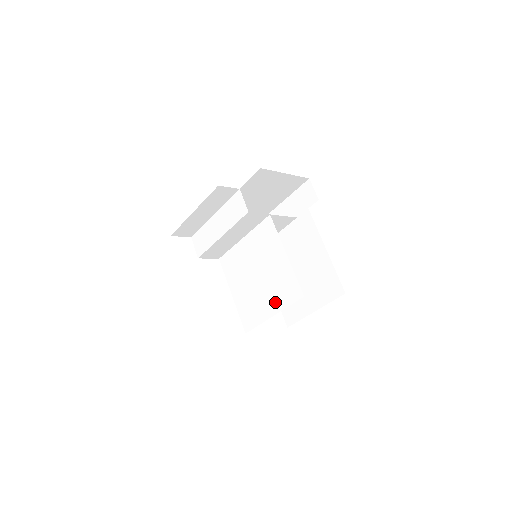
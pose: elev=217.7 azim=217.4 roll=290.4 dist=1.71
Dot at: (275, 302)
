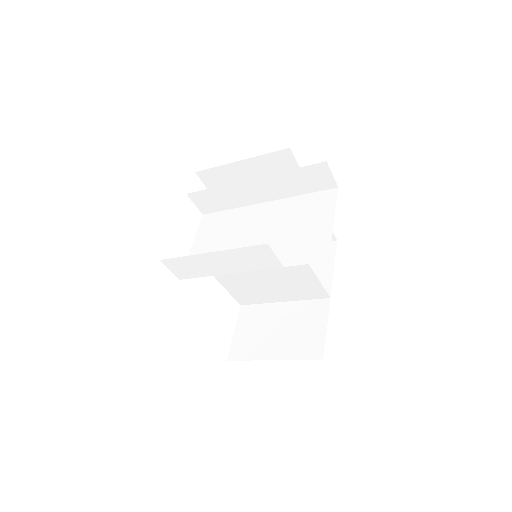
Dot at: (288, 295)
